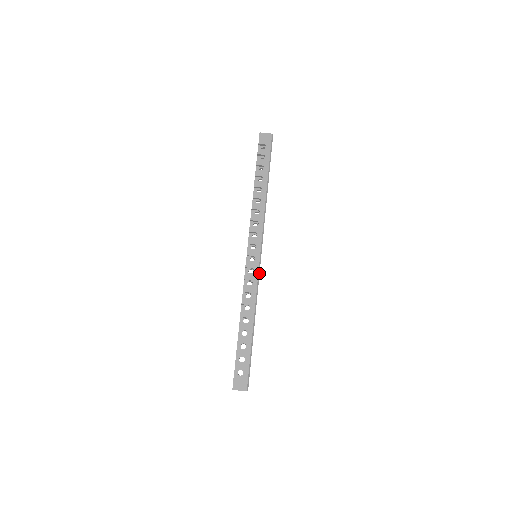
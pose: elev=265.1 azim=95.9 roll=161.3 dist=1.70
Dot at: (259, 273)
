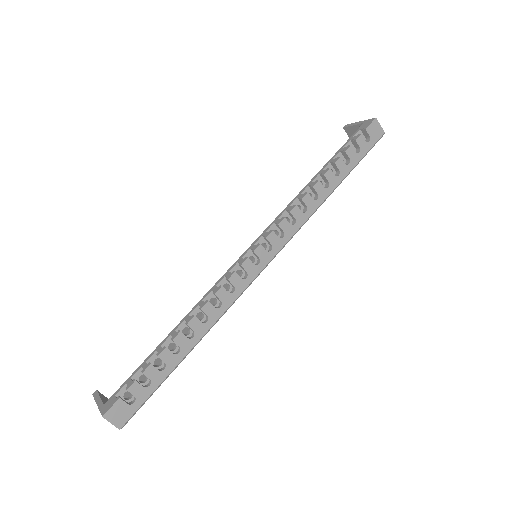
Dot at: (249, 285)
